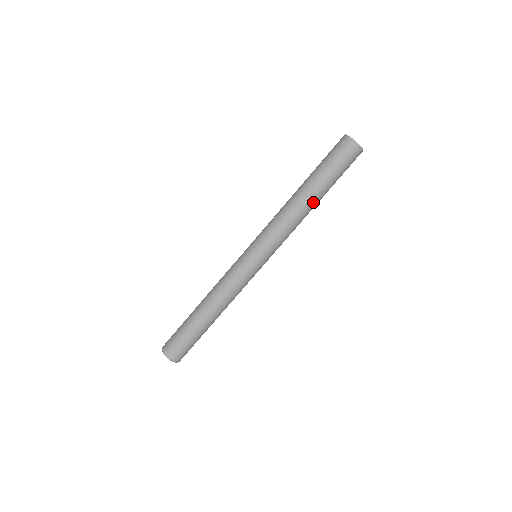
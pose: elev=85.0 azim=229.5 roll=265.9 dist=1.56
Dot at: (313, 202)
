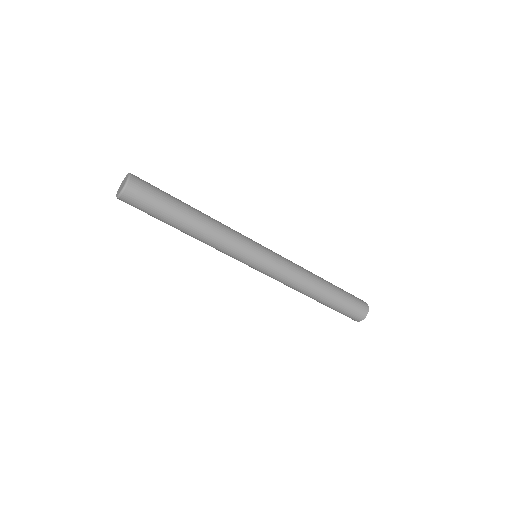
Dot at: (322, 288)
